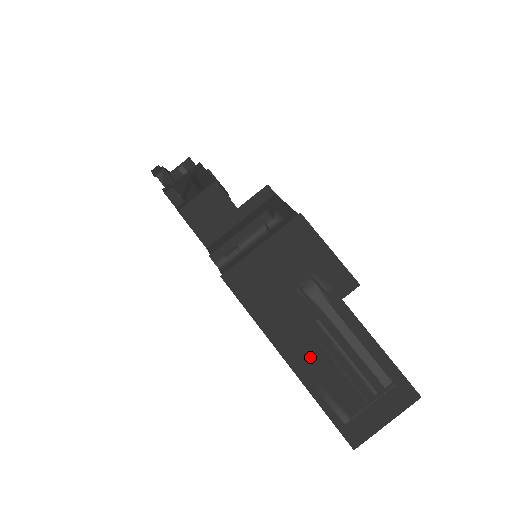
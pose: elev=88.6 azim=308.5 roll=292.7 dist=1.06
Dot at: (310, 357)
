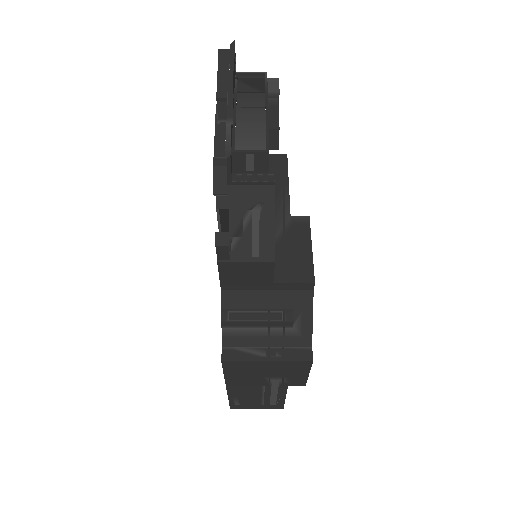
Dot at: (243, 392)
